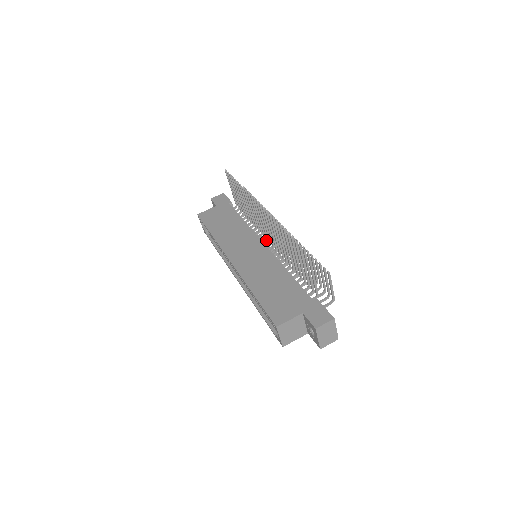
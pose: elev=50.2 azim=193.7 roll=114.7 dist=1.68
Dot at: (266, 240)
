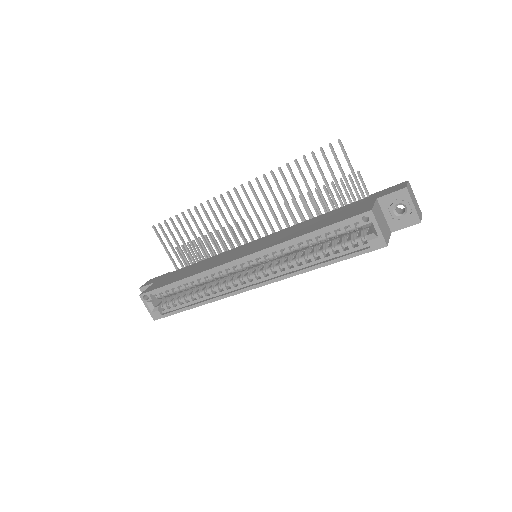
Dot at: occluded
